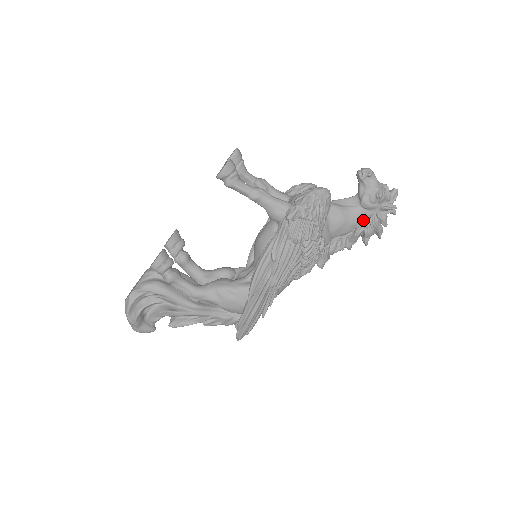
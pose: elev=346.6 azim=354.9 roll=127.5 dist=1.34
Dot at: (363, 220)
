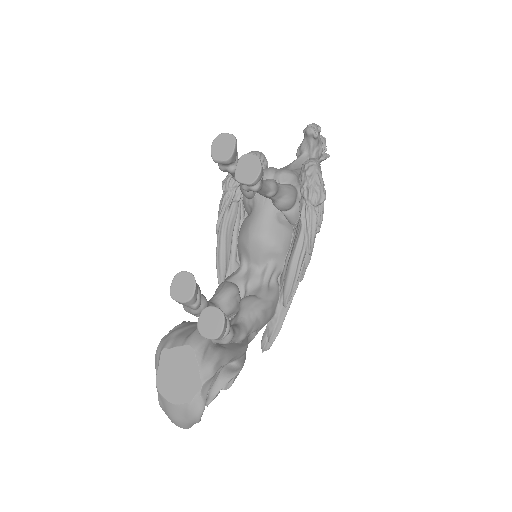
Dot at: occluded
